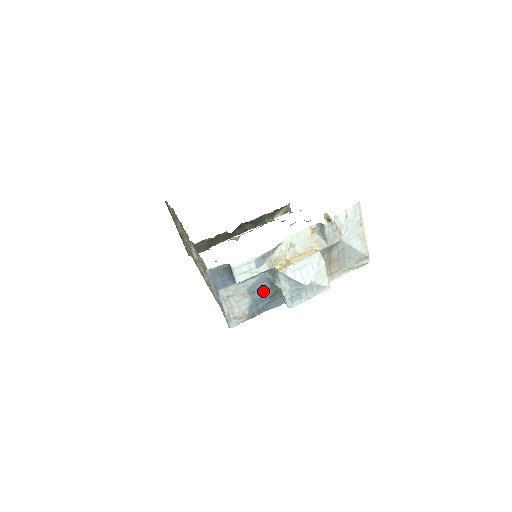
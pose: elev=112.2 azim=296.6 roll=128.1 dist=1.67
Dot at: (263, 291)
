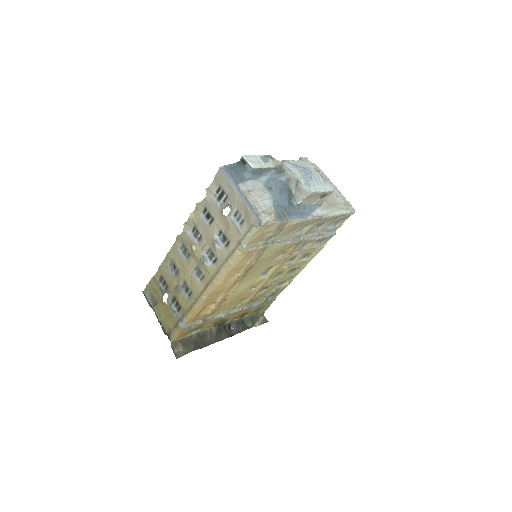
Dot at: (279, 187)
